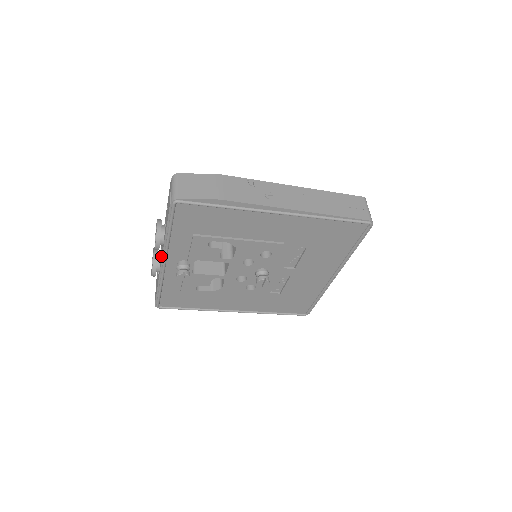
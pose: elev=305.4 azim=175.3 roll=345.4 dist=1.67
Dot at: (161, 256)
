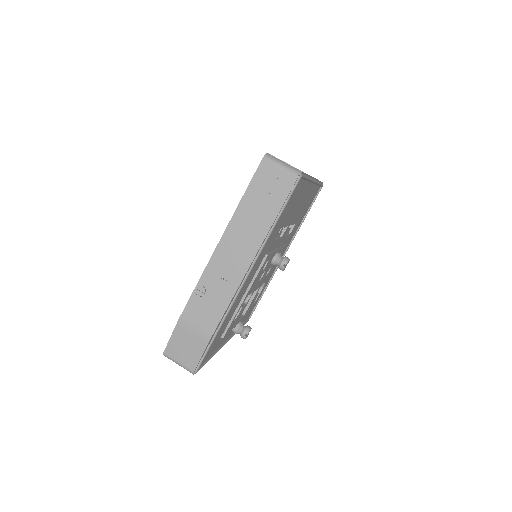
Dot at: occluded
